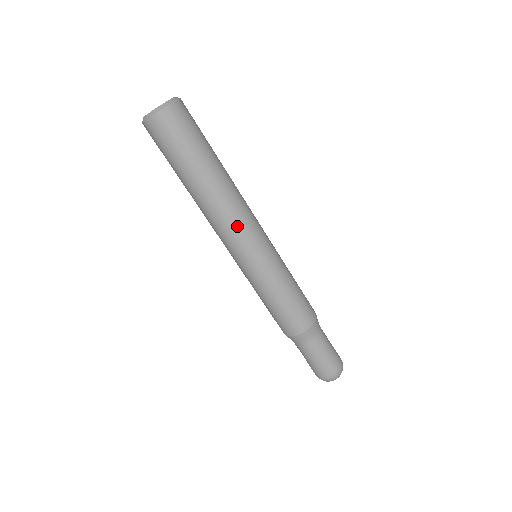
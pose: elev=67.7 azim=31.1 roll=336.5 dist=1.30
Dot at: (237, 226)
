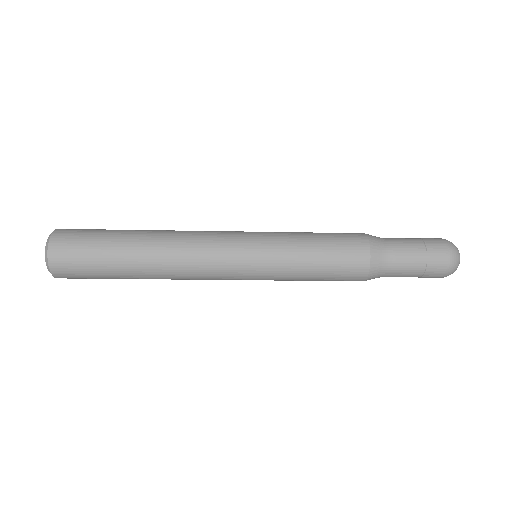
Dot at: (204, 266)
